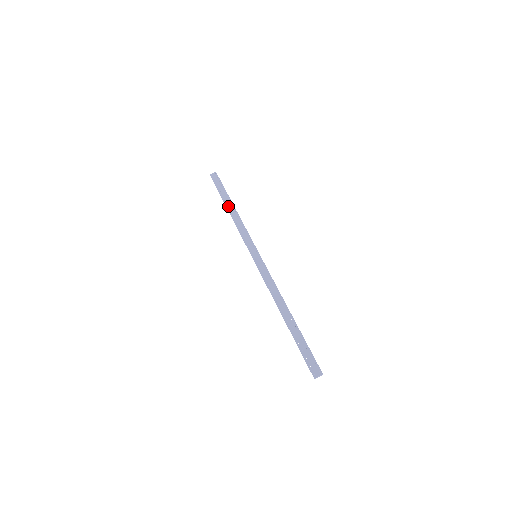
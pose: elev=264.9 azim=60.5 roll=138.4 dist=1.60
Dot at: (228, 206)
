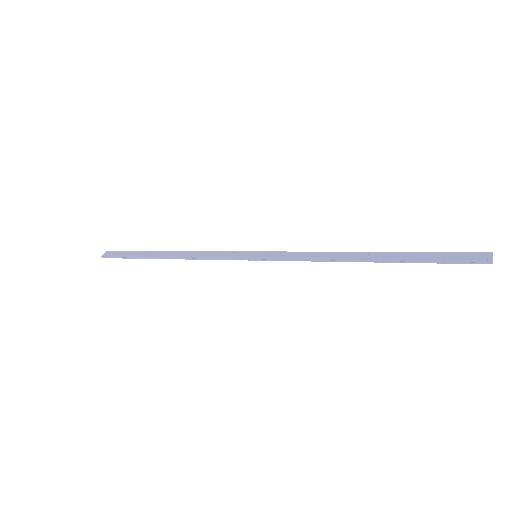
Dot at: (161, 255)
